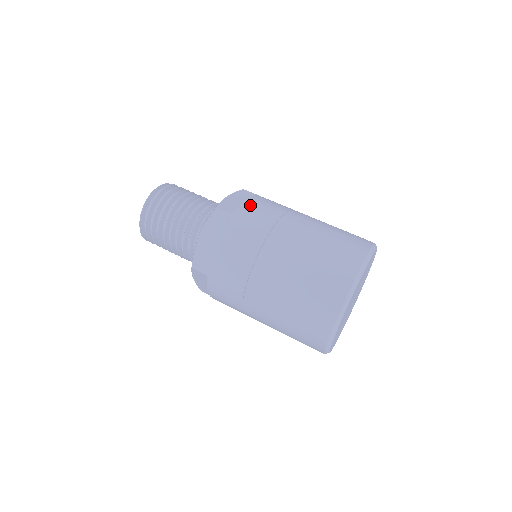
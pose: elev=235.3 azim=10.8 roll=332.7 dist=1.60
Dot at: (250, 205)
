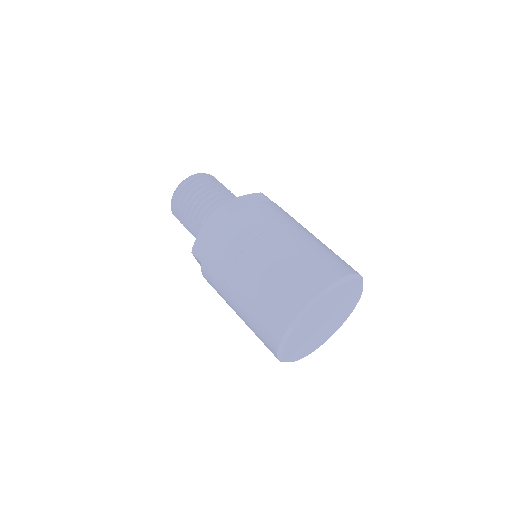
Dot at: (211, 250)
